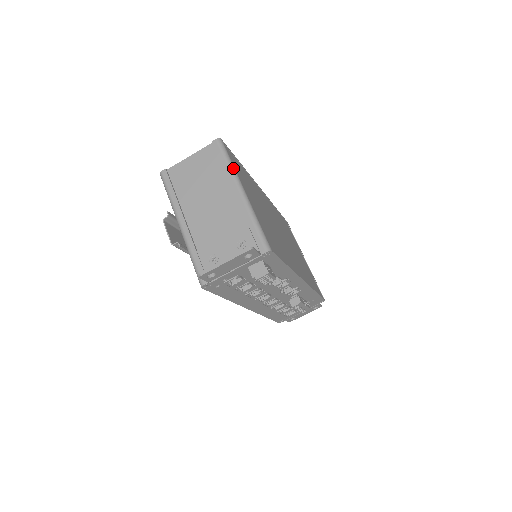
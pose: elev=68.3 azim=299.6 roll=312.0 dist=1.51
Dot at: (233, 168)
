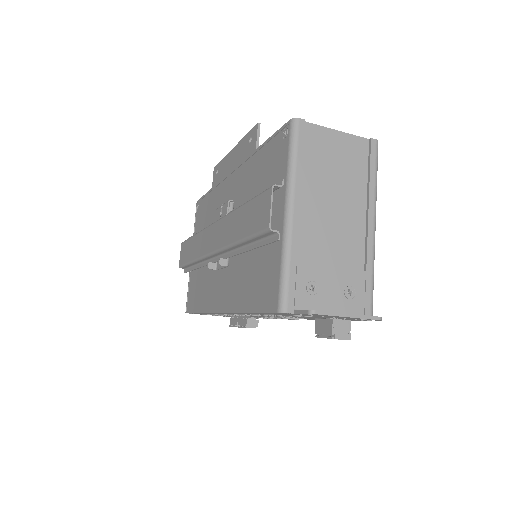
Dot at: occluded
